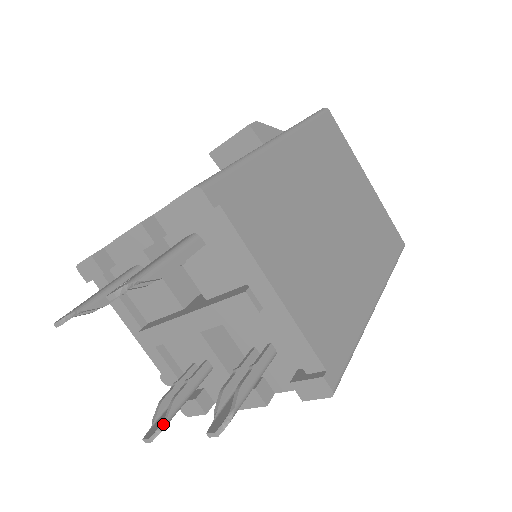
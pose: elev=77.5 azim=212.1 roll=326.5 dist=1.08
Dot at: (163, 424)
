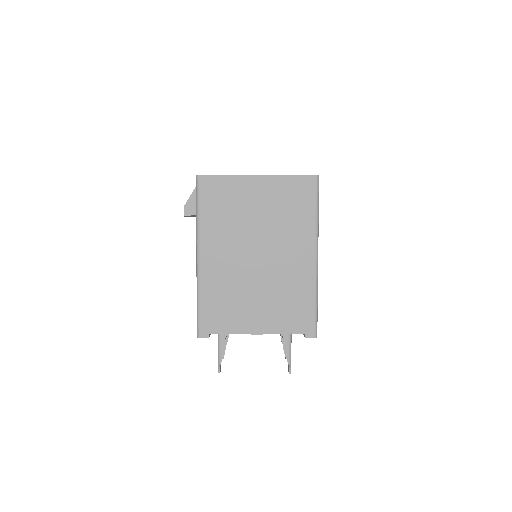
Dot at: occluded
